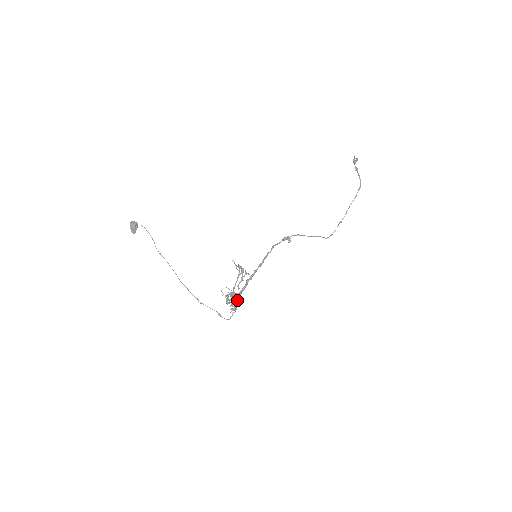
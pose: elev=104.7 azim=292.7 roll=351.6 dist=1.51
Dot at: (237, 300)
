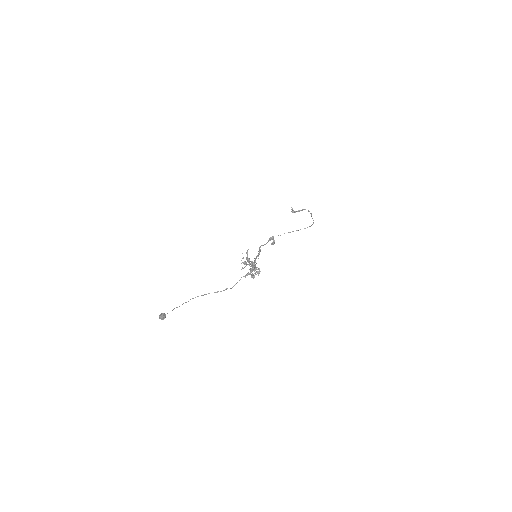
Dot at: (253, 263)
